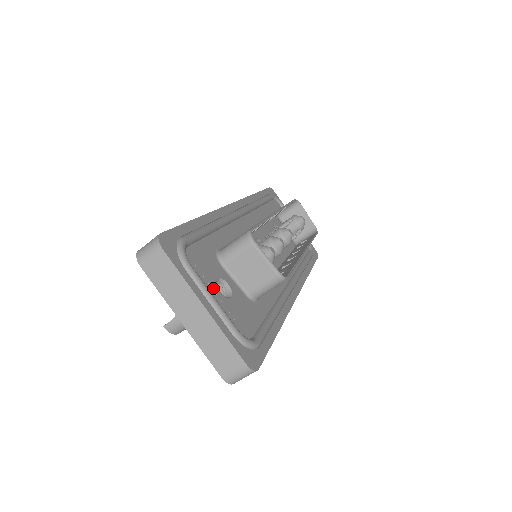
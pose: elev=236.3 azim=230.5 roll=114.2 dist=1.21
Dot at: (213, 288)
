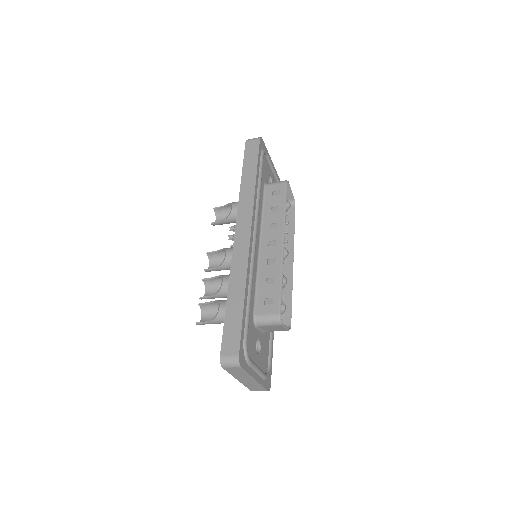
Dot at: (256, 357)
